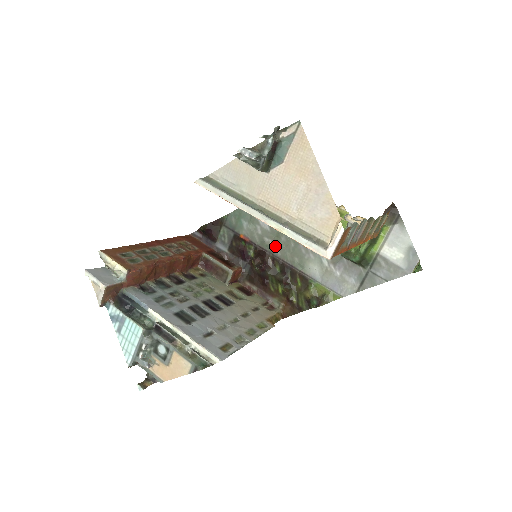
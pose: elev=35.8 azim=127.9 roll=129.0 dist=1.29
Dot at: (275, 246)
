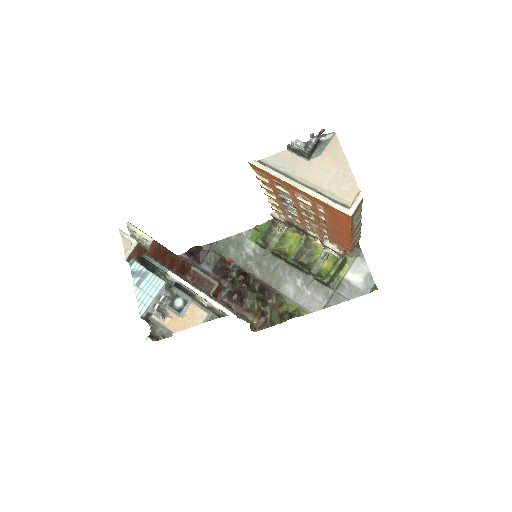
Dot at: (257, 269)
